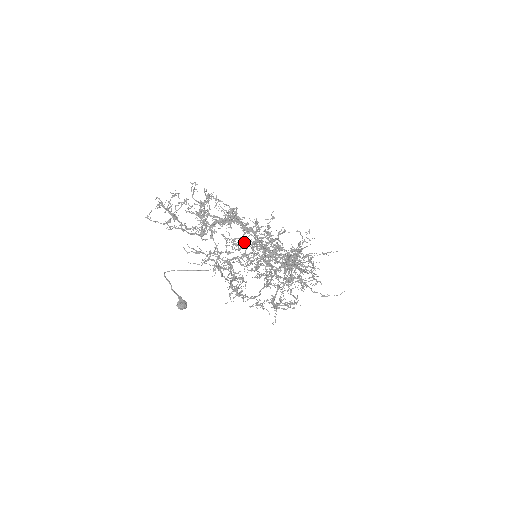
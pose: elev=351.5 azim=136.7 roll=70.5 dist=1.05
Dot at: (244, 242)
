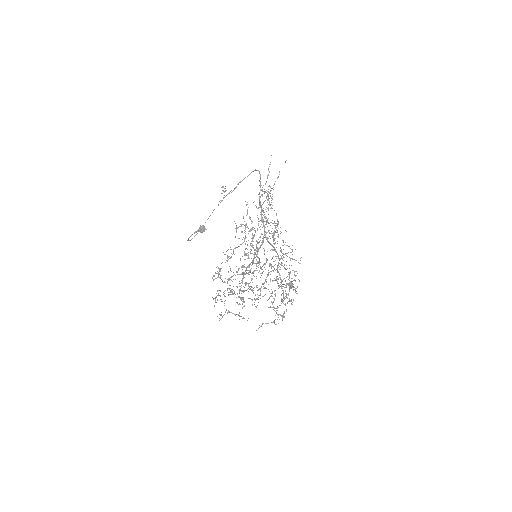
Dot at: occluded
